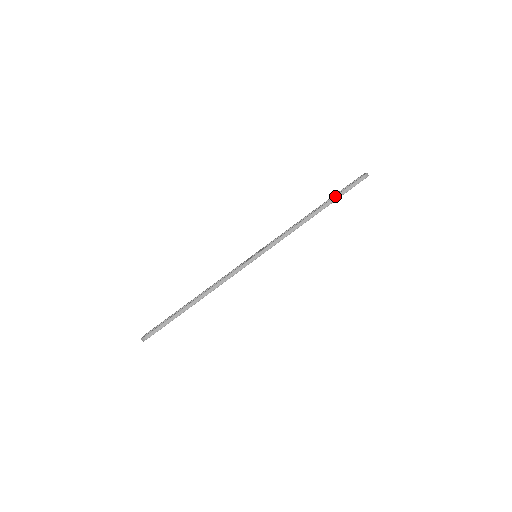
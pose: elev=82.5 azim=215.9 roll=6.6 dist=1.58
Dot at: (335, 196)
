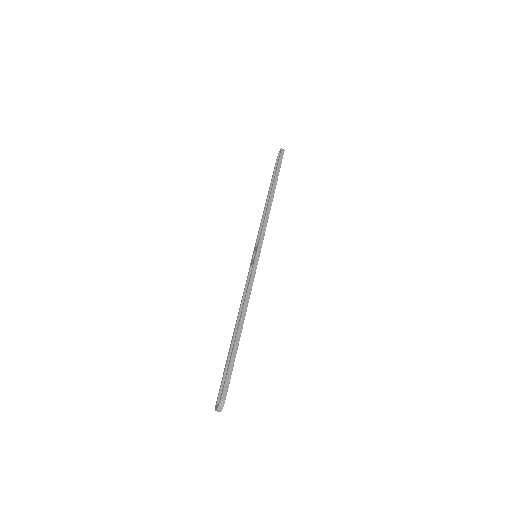
Dot at: (275, 173)
